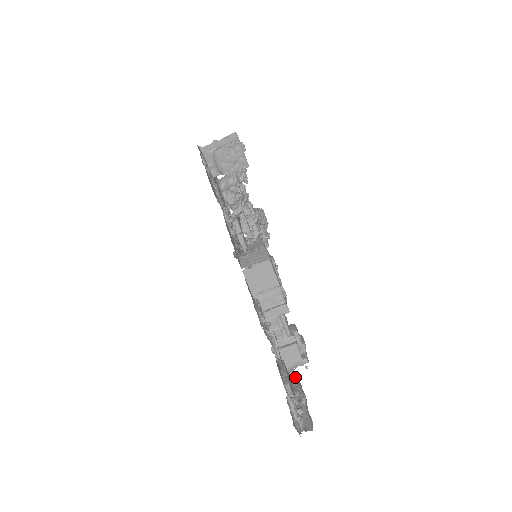
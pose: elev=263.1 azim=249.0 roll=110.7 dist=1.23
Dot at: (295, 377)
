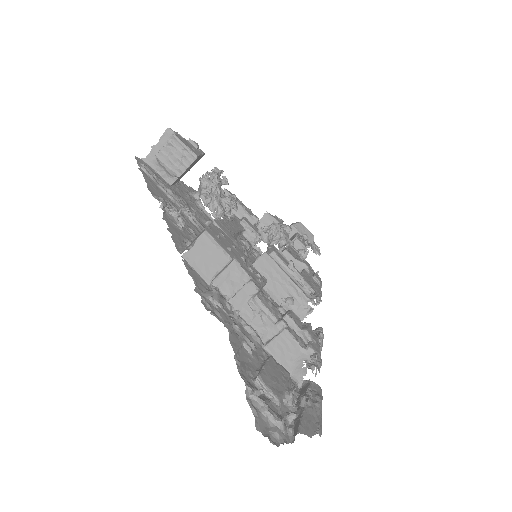
Dot at: occluded
